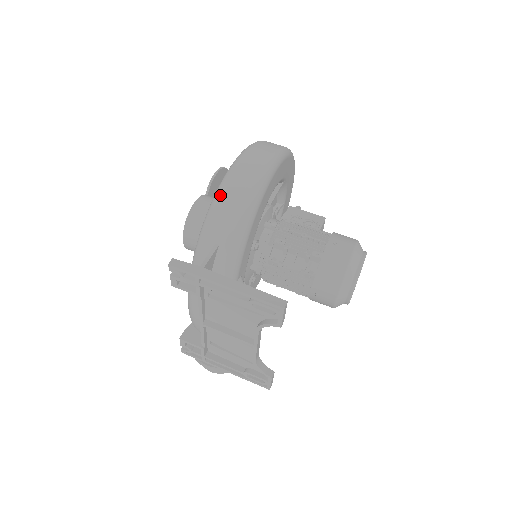
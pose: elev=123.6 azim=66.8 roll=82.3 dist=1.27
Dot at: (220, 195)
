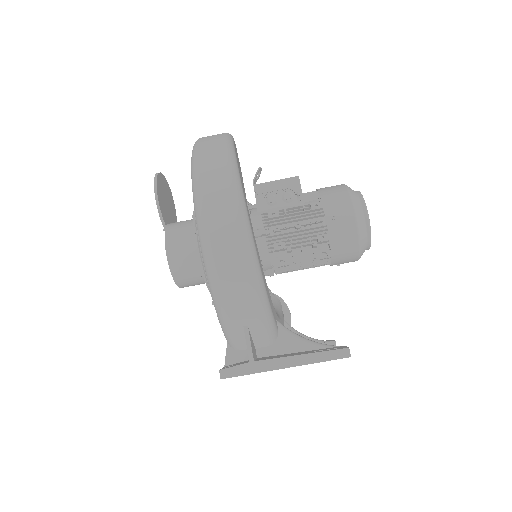
Dot at: (217, 284)
